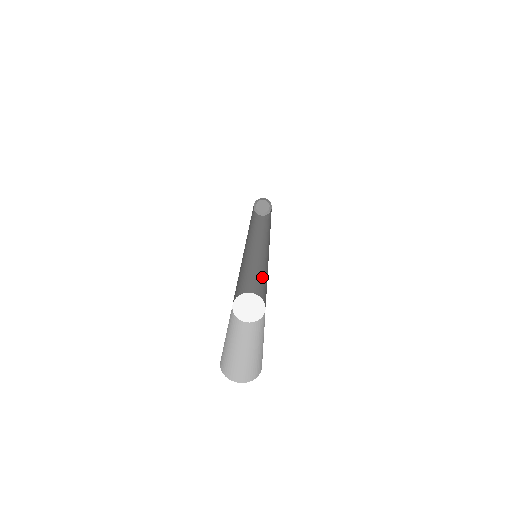
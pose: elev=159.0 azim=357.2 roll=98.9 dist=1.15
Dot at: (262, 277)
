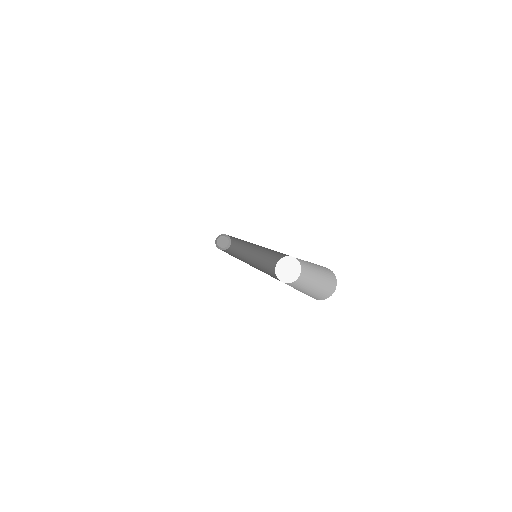
Dot at: (272, 265)
